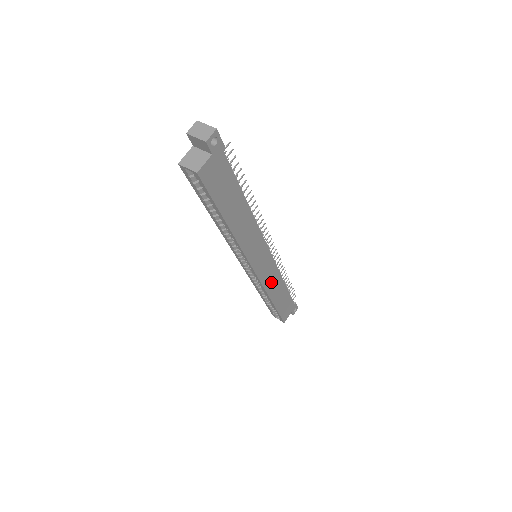
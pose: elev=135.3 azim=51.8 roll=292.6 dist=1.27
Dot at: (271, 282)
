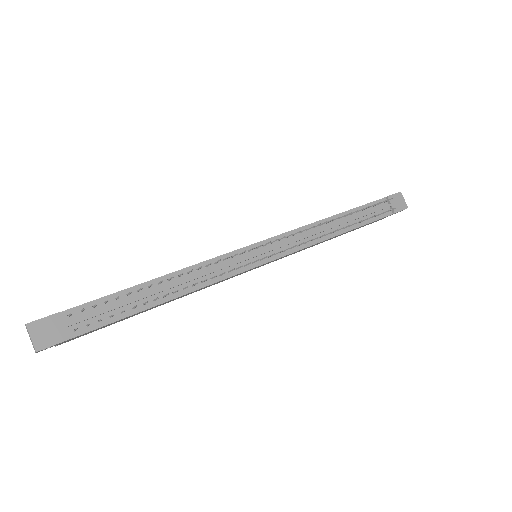
Dot at: (303, 249)
